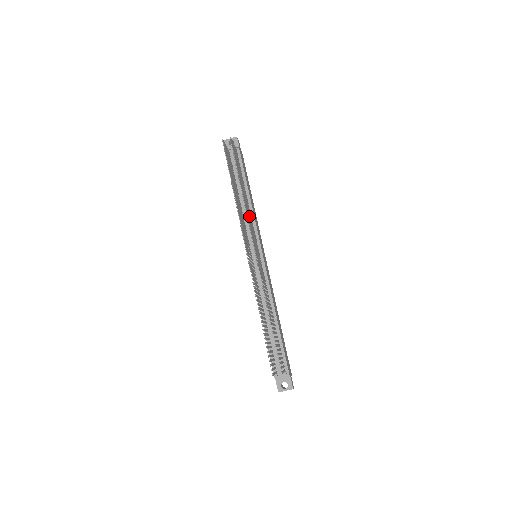
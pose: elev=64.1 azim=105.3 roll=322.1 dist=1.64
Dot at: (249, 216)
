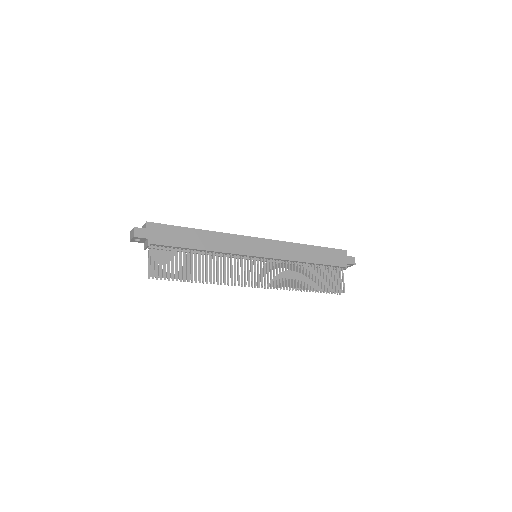
Dot at: (228, 270)
